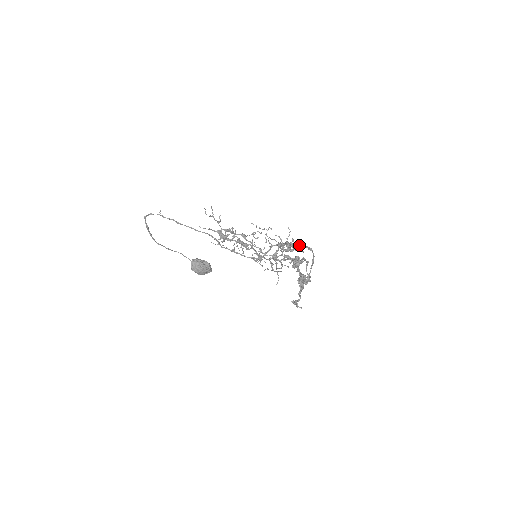
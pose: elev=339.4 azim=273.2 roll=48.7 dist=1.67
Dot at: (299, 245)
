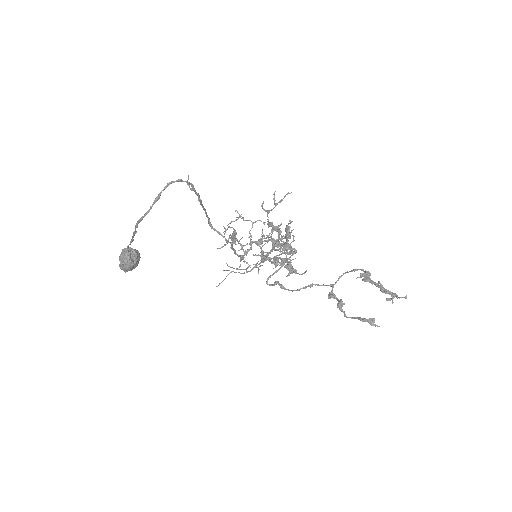
Dot at: (291, 246)
